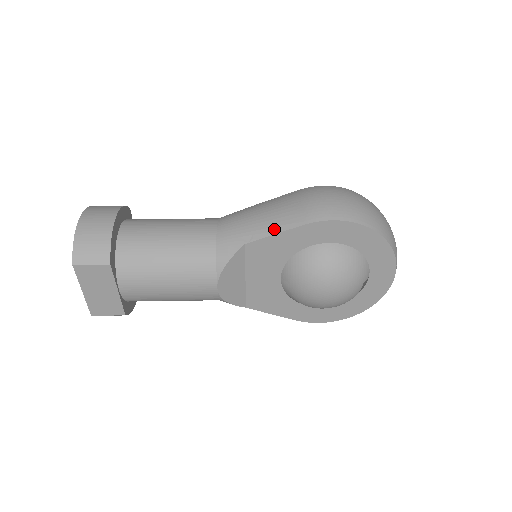
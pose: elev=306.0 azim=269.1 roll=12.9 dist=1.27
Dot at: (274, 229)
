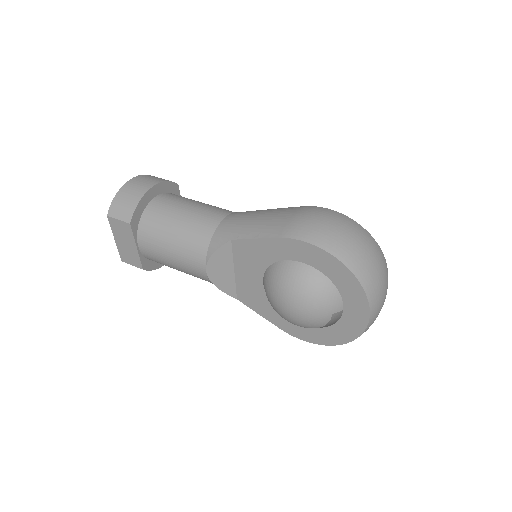
Dot at: (257, 234)
